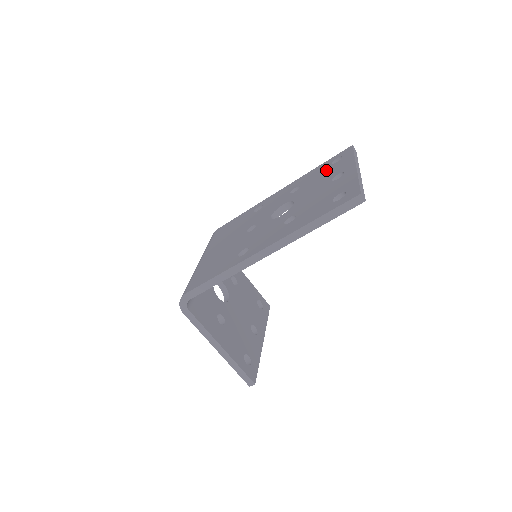
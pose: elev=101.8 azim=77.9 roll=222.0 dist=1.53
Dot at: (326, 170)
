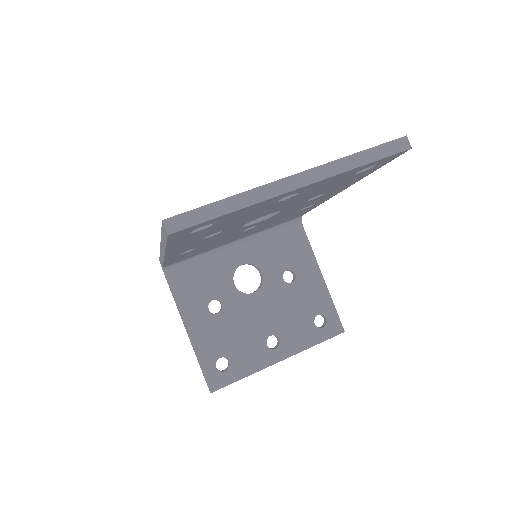
Dot at: occluded
